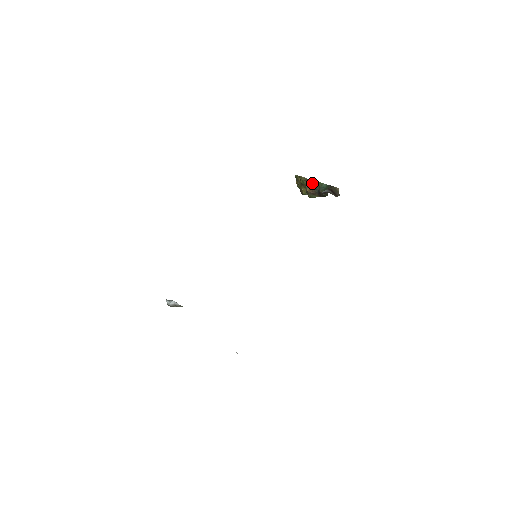
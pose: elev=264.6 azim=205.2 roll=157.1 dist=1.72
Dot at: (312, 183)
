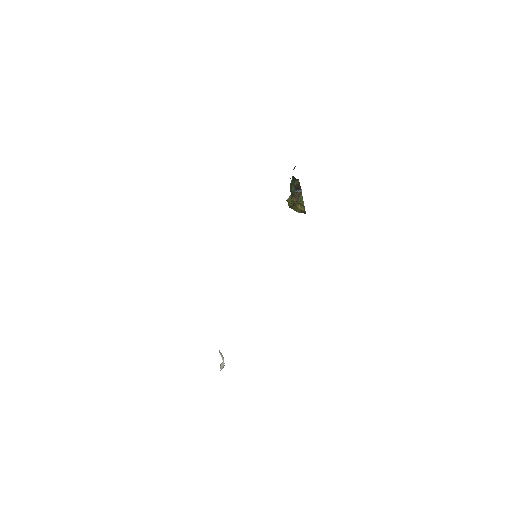
Dot at: (291, 191)
